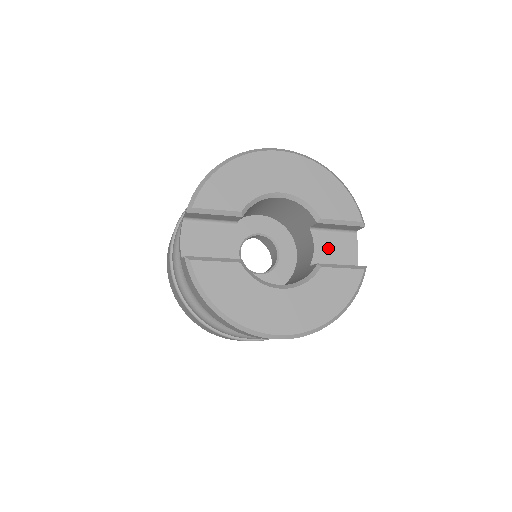
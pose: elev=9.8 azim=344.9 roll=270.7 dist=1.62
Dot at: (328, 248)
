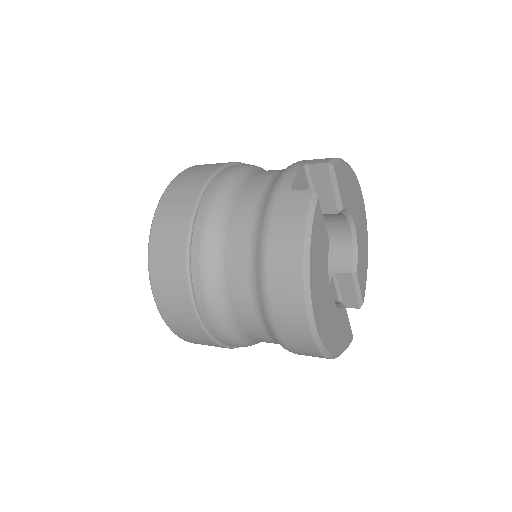
Dot at: occluded
